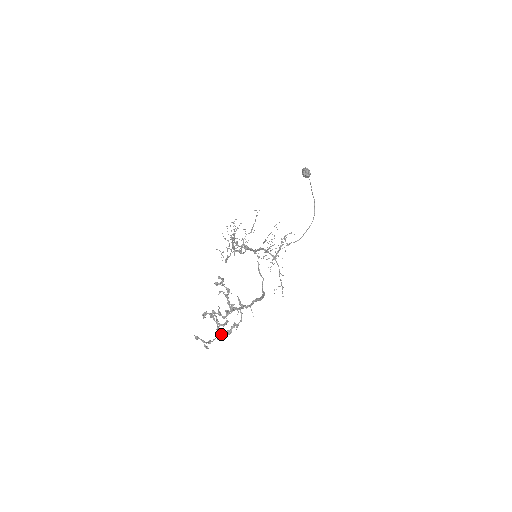
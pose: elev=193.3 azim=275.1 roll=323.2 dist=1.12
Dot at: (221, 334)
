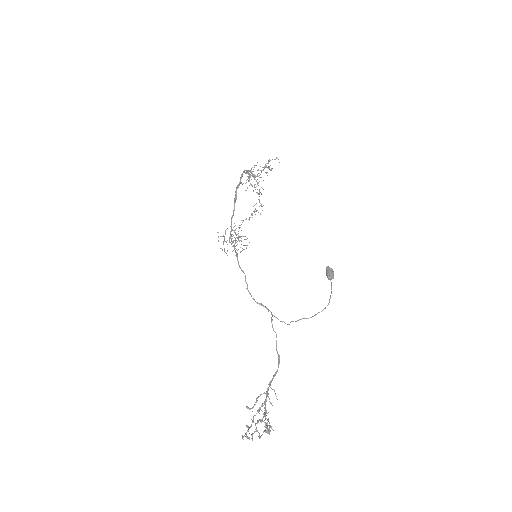
Dot at: occluded
